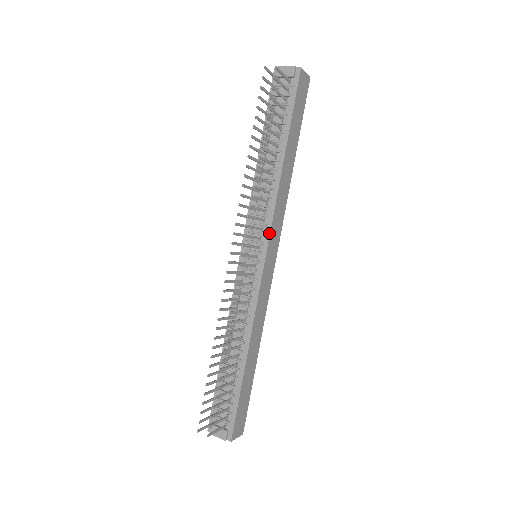
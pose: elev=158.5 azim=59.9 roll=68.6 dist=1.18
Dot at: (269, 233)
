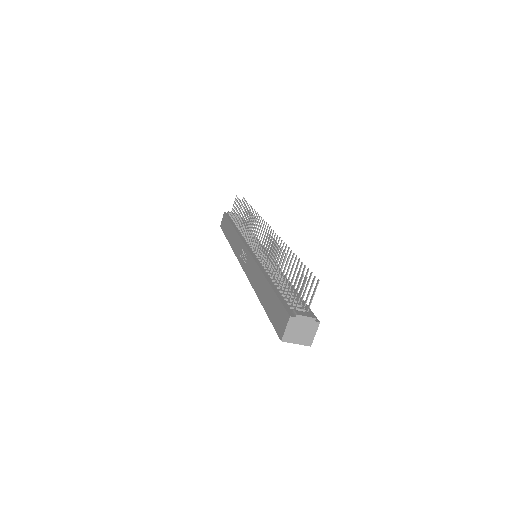
Dot at: occluded
